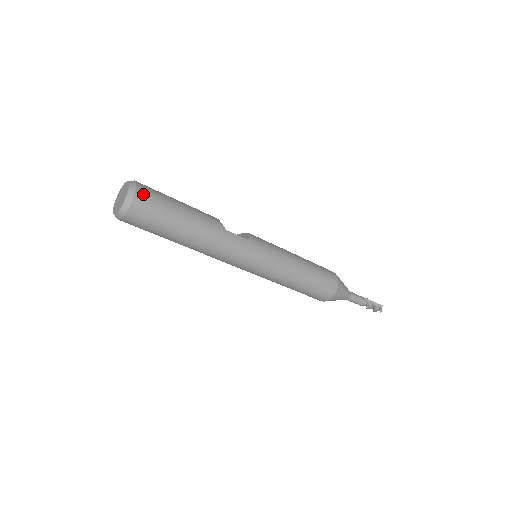
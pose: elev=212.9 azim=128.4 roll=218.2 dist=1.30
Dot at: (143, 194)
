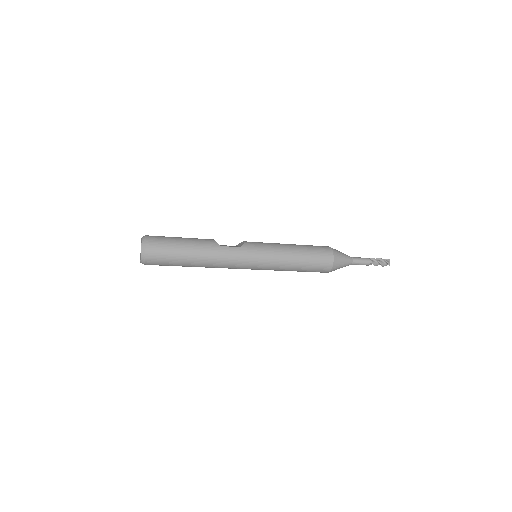
Dot at: (152, 243)
